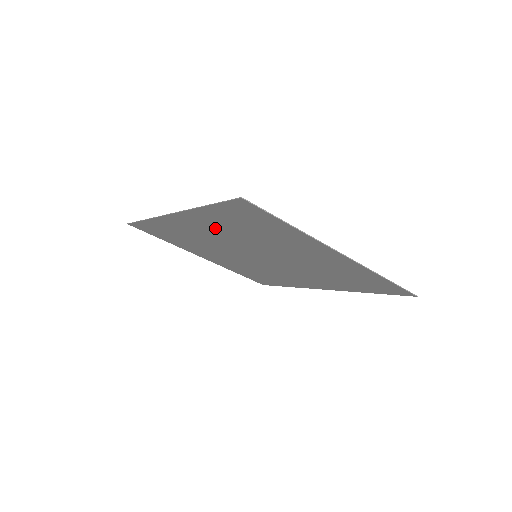
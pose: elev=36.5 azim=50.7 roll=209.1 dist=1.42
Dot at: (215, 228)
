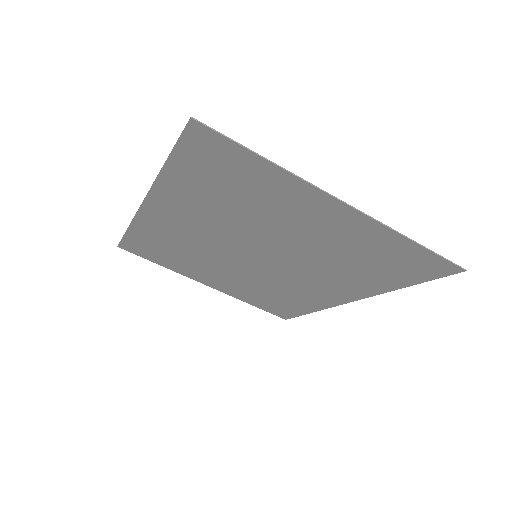
Dot at: (194, 211)
